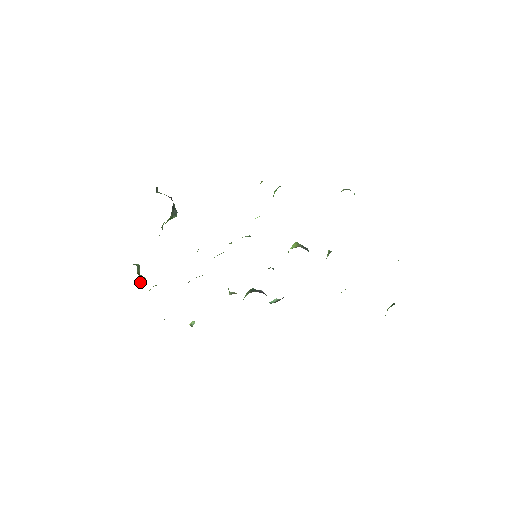
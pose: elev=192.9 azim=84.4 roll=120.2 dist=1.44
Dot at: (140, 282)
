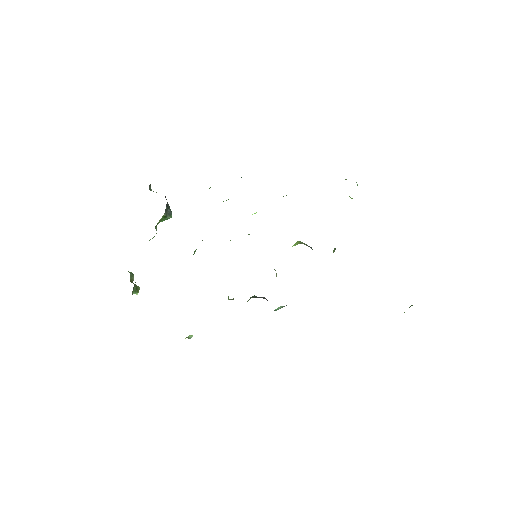
Dot at: occluded
